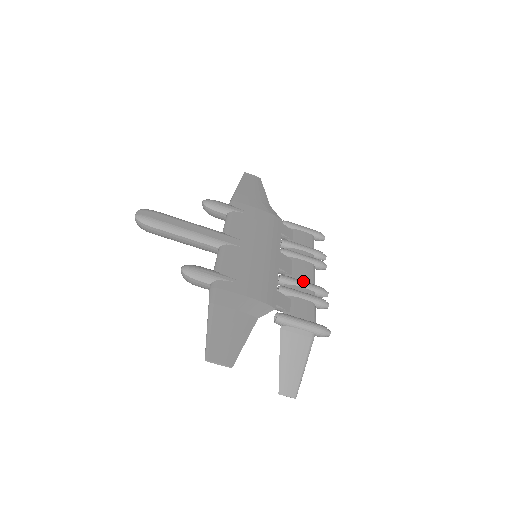
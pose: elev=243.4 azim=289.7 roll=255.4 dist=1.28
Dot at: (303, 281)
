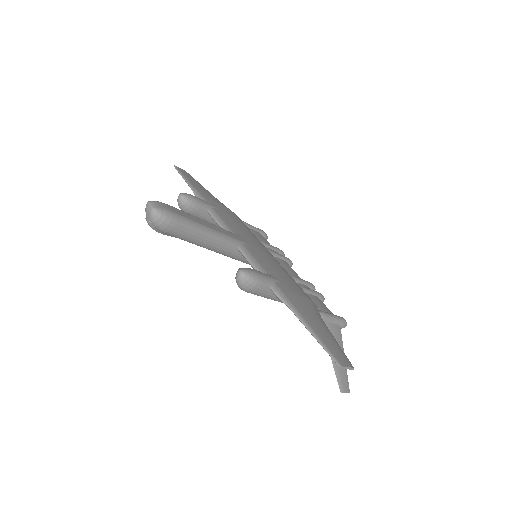
Dot at: (299, 278)
